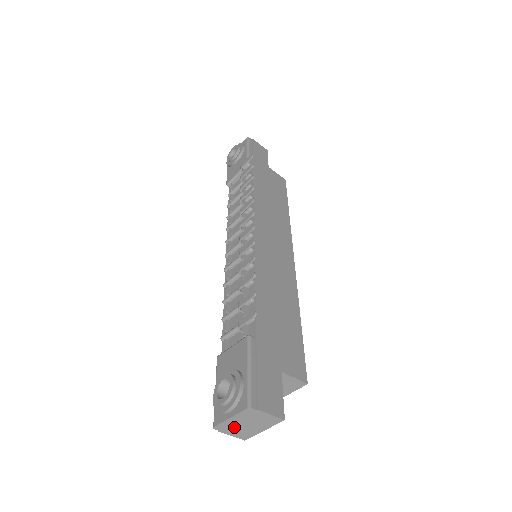
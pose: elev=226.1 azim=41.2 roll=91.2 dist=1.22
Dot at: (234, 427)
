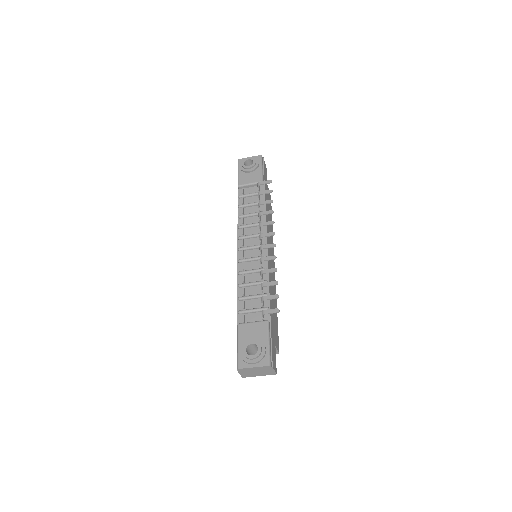
Dot at: (248, 371)
